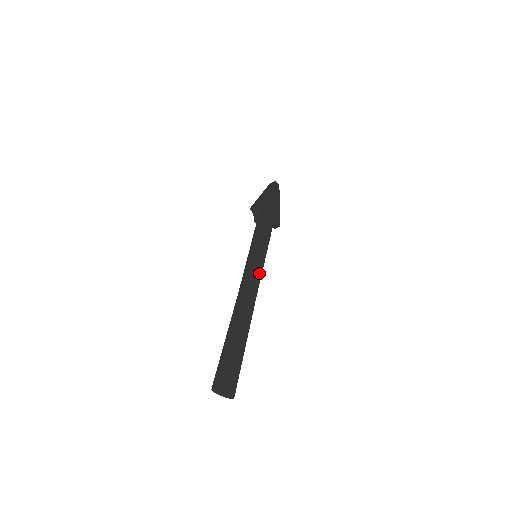
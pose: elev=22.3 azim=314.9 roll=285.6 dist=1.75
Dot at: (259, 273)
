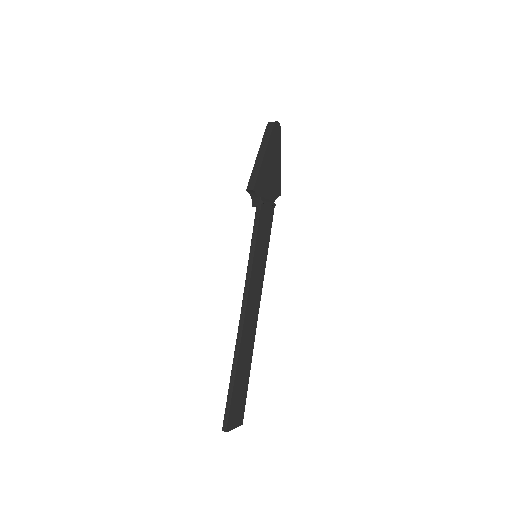
Dot at: (261, 281)
